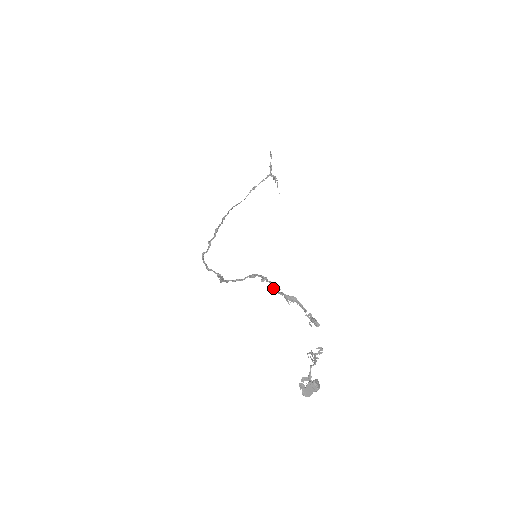
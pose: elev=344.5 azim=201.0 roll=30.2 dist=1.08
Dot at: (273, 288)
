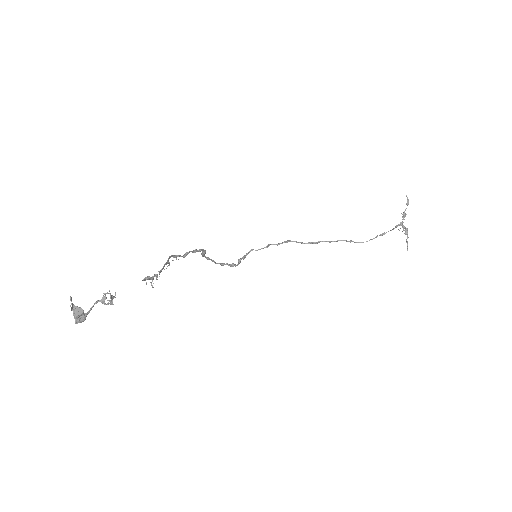
Dot at: (183, 255)
